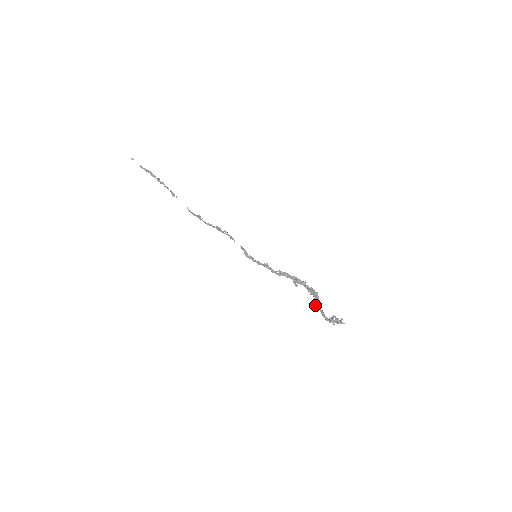
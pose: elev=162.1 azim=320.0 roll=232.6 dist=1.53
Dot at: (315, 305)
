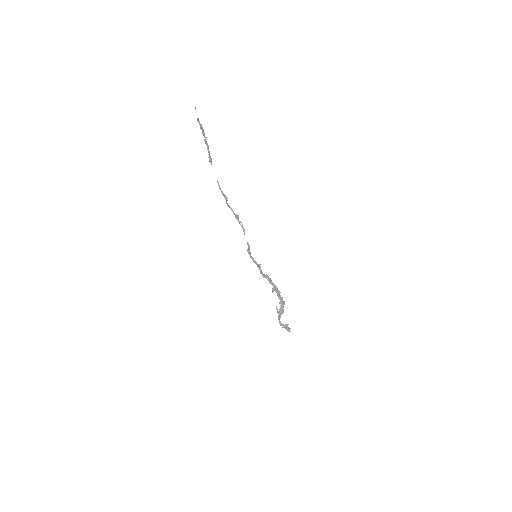
Dot at: (277, 310)
